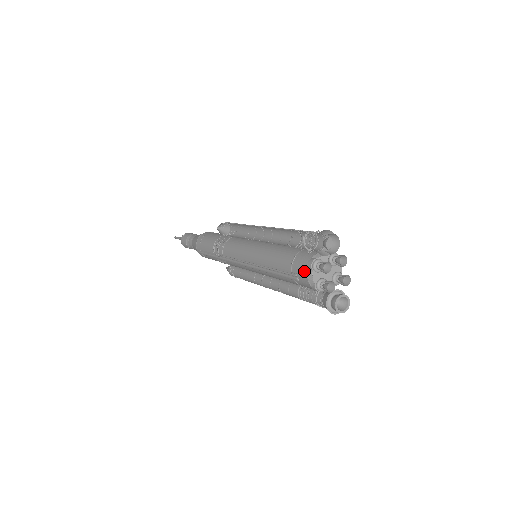
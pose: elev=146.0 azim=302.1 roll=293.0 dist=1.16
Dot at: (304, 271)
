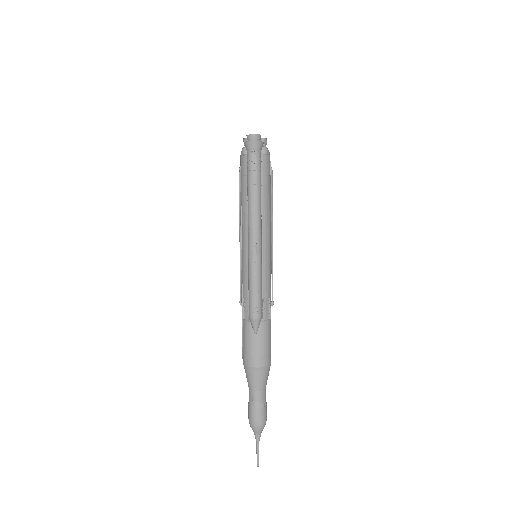
Dot at: occluded
